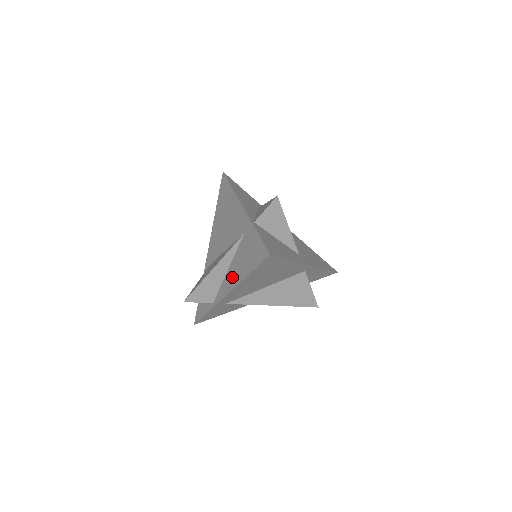
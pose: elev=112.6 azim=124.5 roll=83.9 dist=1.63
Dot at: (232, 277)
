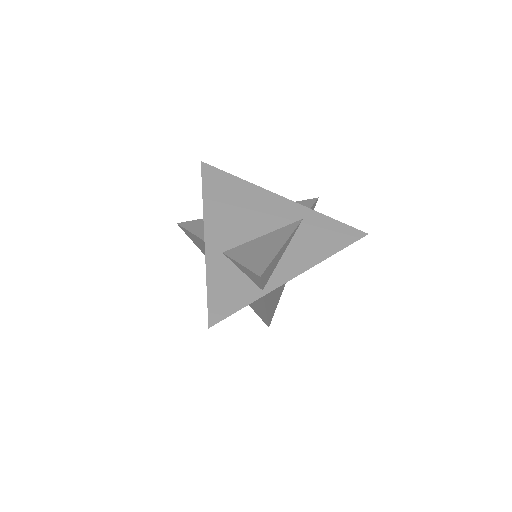
Dot at: (301, 258)
